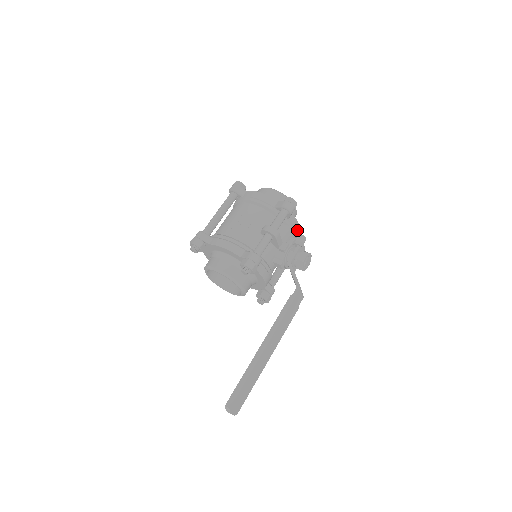
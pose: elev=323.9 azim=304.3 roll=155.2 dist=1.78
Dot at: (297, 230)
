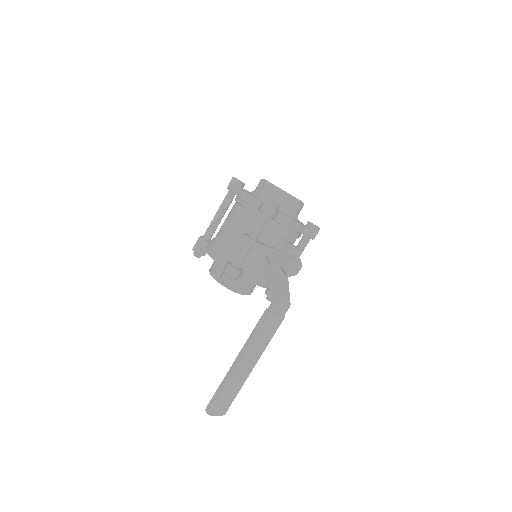
Dot at: (294, 226)
